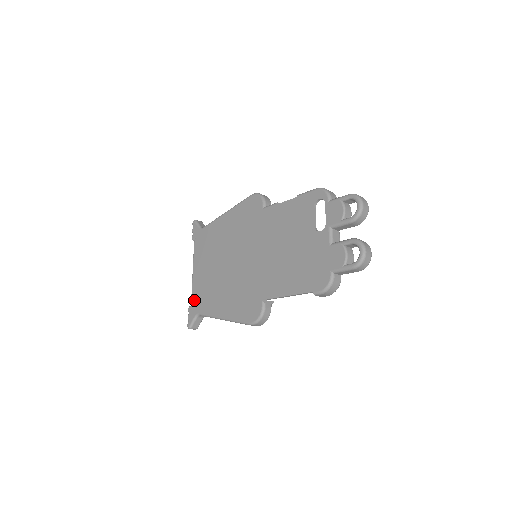
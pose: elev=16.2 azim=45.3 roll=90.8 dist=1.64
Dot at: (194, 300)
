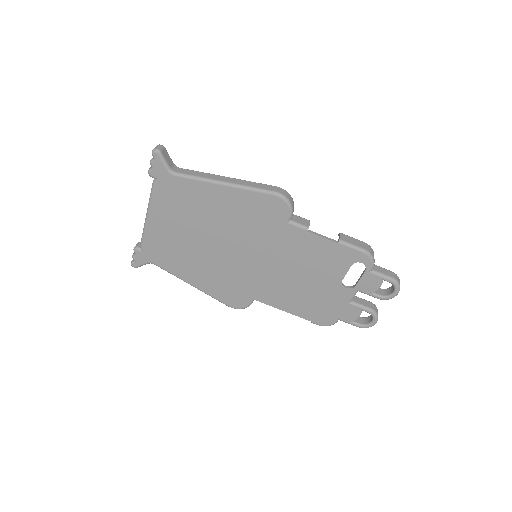
Dot at: (147, 248)
